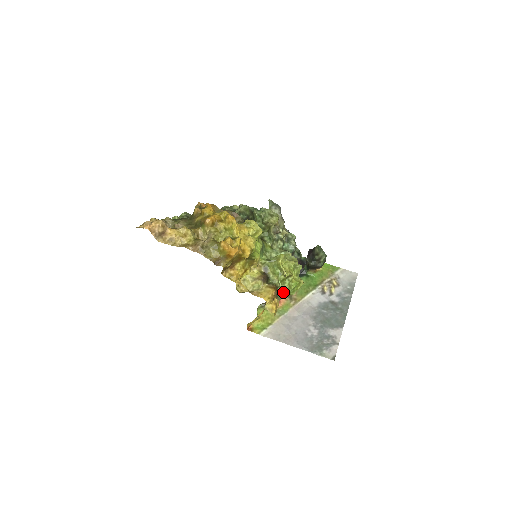
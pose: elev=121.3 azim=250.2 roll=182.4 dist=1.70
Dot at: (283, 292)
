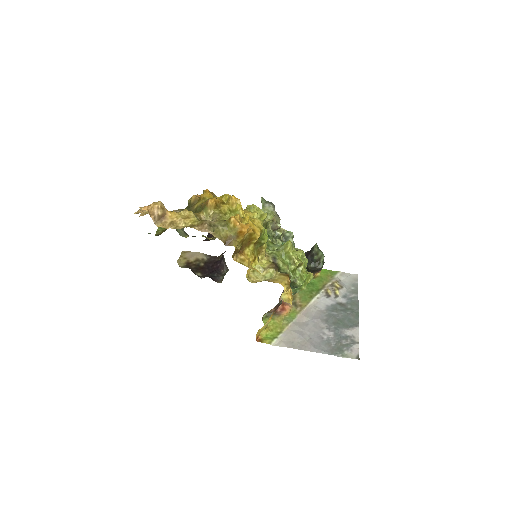
Dot at: (295, 284)
